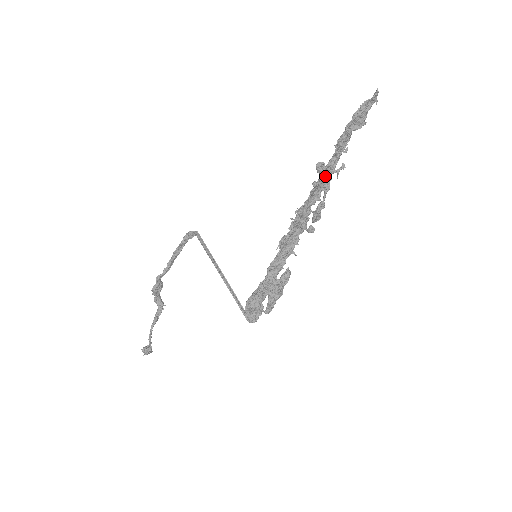
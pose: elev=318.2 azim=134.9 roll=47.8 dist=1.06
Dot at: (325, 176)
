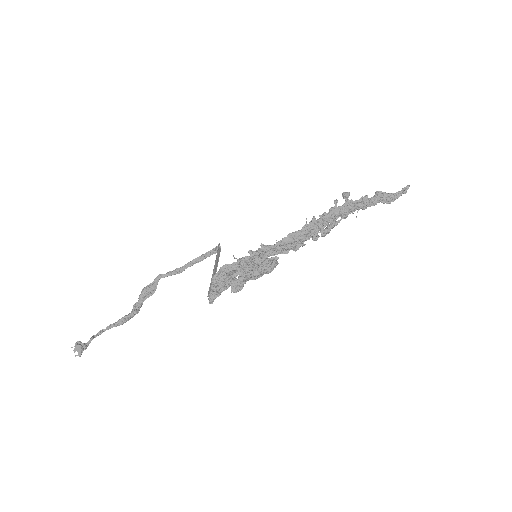
Dot at: (347, 206)
